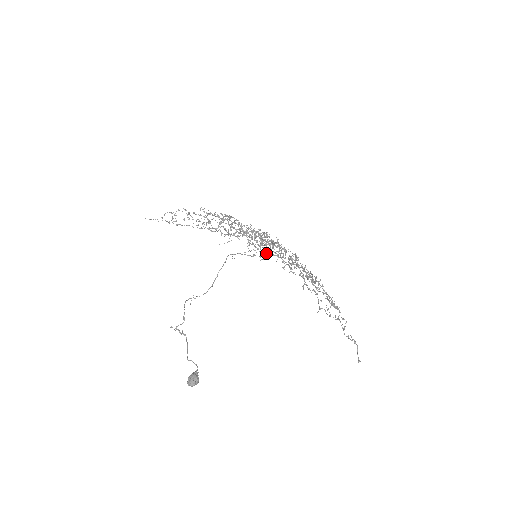
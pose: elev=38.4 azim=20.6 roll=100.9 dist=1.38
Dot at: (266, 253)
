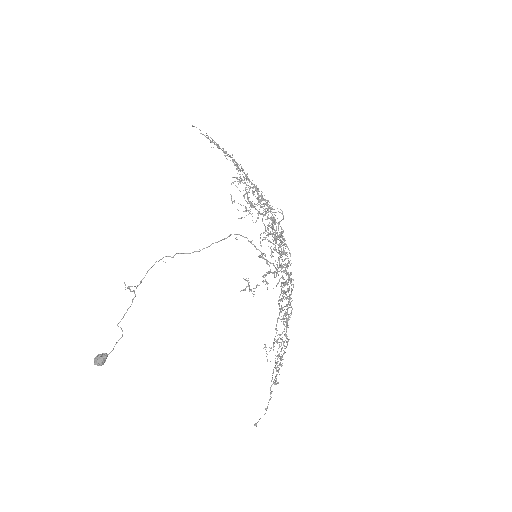
Dot at: occluded
